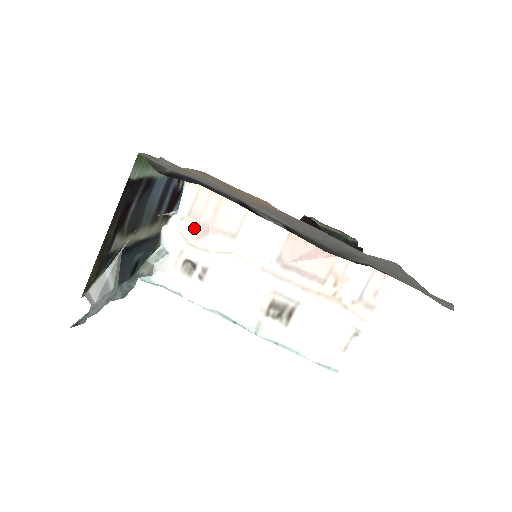
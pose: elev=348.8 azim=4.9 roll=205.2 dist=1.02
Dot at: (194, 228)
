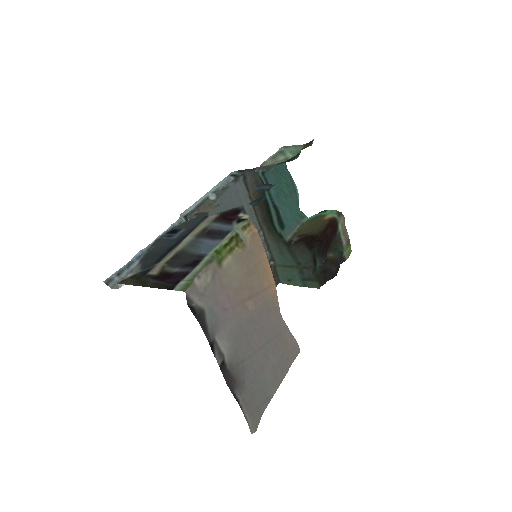
Dot at: occluded
